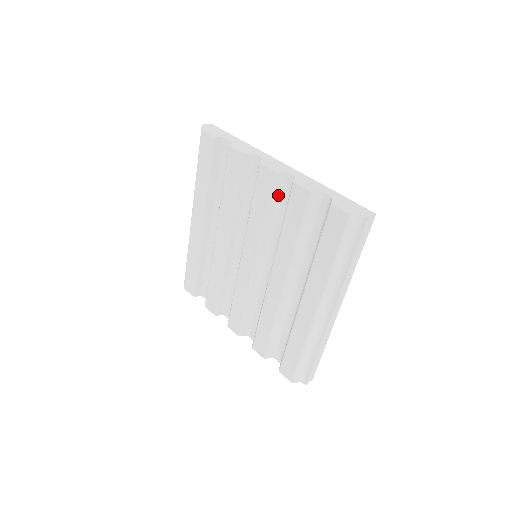
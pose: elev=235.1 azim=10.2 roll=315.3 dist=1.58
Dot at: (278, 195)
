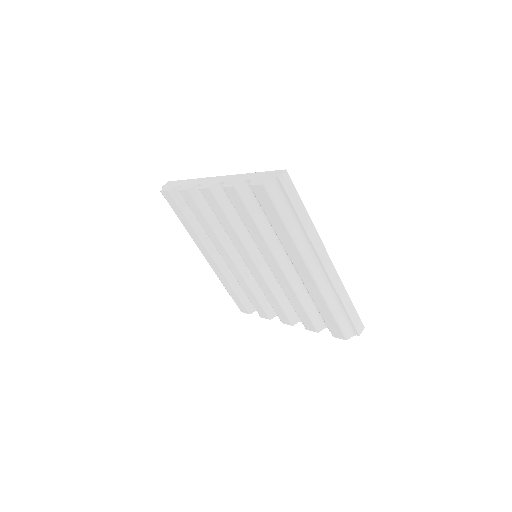
Dot at: (227, 202)
